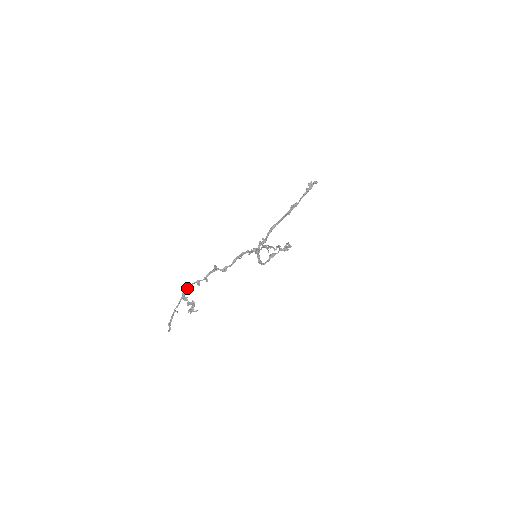
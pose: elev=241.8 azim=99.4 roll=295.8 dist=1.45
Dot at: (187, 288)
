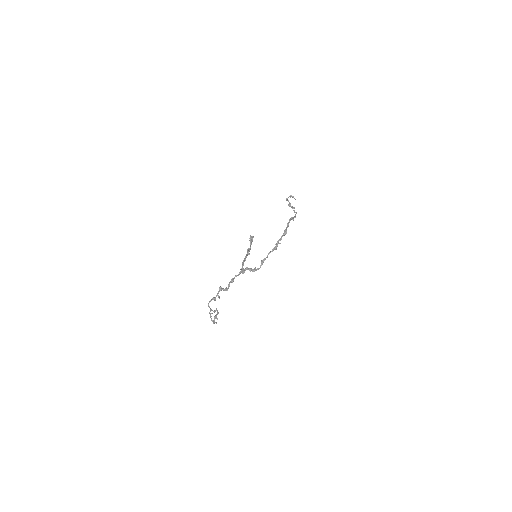
Dot at: occluded
